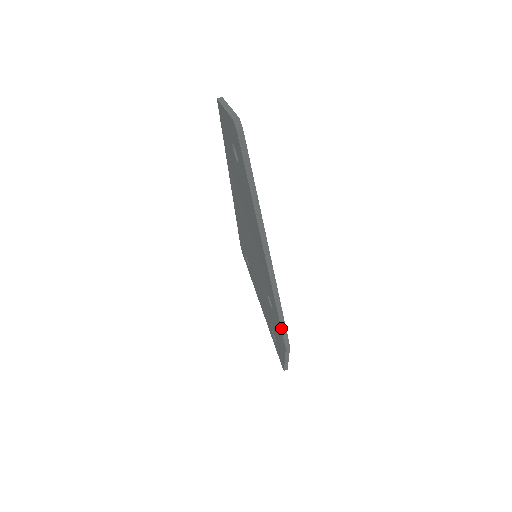
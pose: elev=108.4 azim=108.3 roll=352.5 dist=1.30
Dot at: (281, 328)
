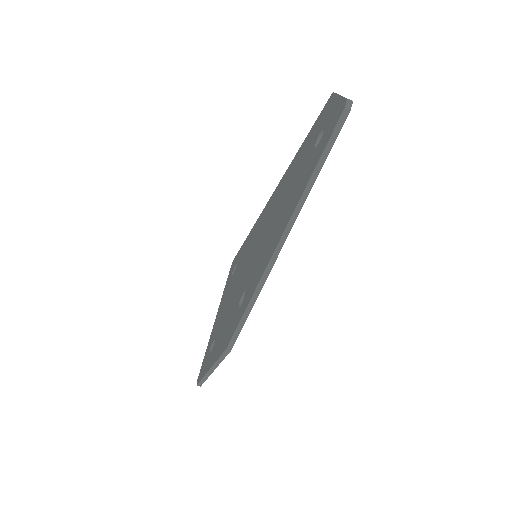
Dot at: (238, 324)
